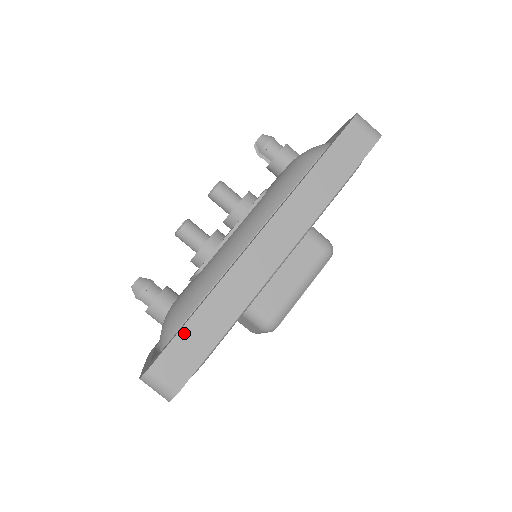
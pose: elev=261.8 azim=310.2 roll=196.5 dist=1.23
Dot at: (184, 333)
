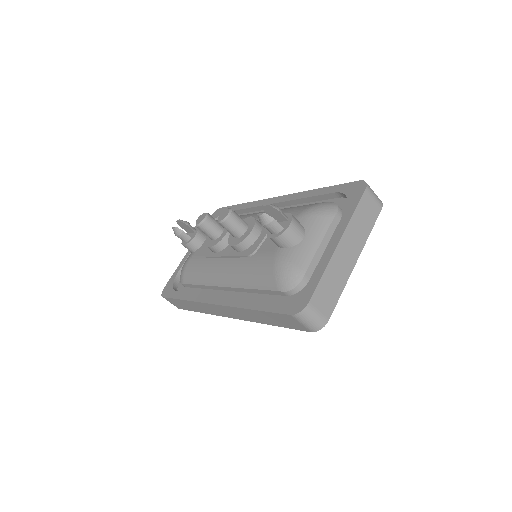
Dot at: (176, 300)
